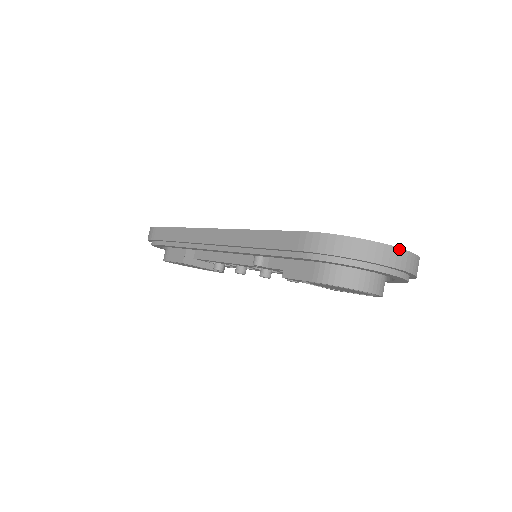
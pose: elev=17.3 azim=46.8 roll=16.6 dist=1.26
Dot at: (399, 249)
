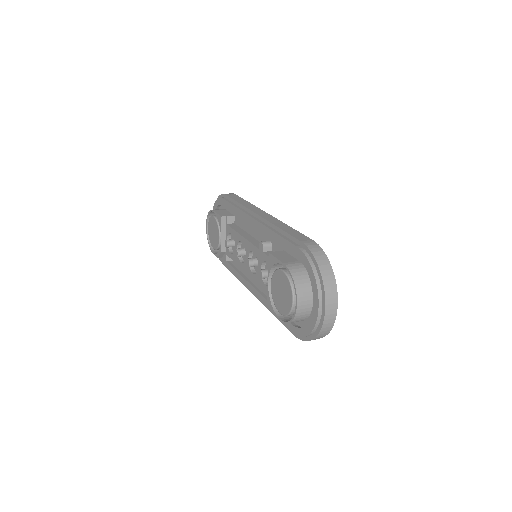
Dot at: (337, 299)
